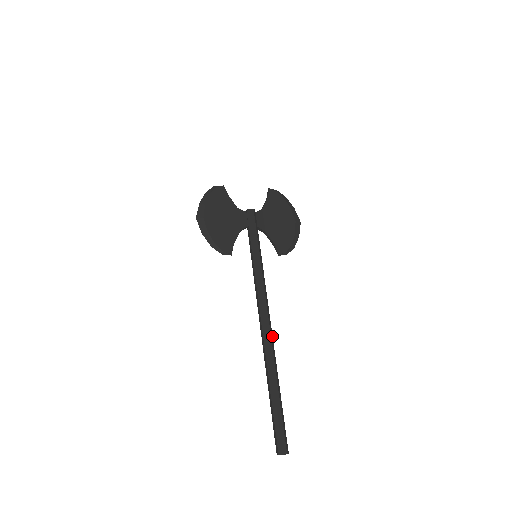
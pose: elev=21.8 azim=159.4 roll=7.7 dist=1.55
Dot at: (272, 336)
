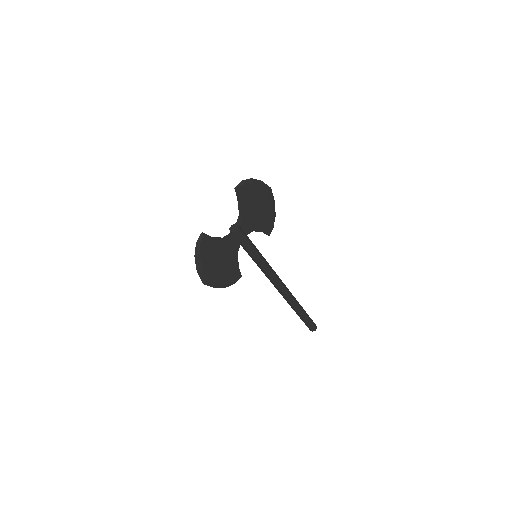
Dot at: occluded
